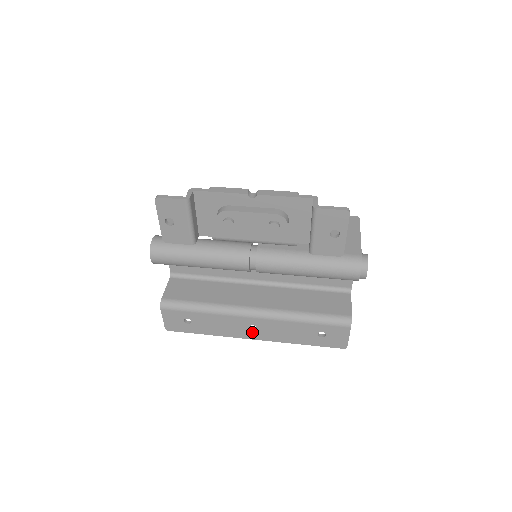
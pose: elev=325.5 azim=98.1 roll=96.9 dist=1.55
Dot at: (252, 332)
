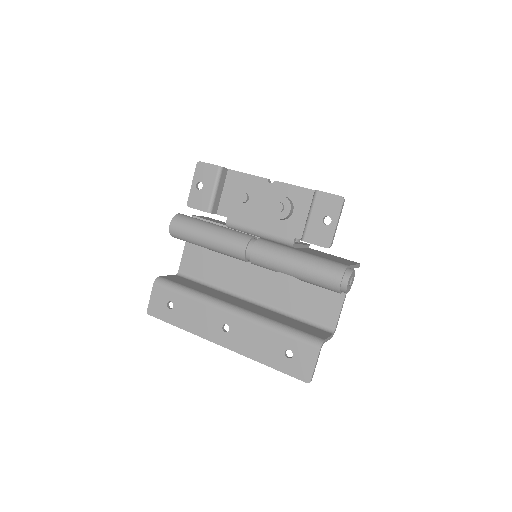
Dot at: (223, 334)
